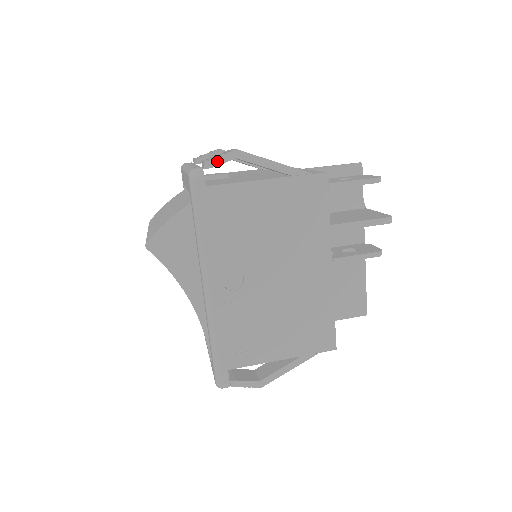
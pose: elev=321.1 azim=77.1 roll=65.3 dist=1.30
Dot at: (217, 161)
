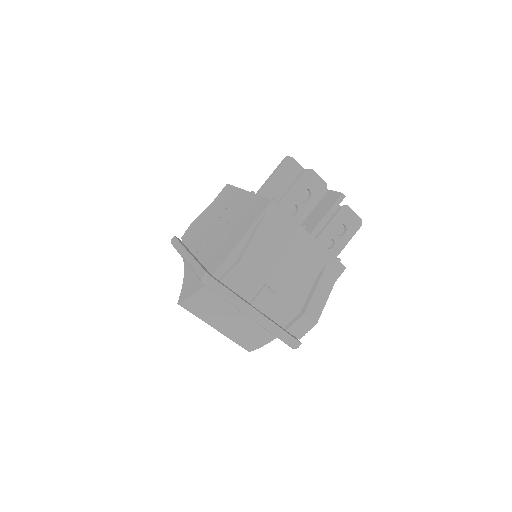
Dot at: (305, 332)
